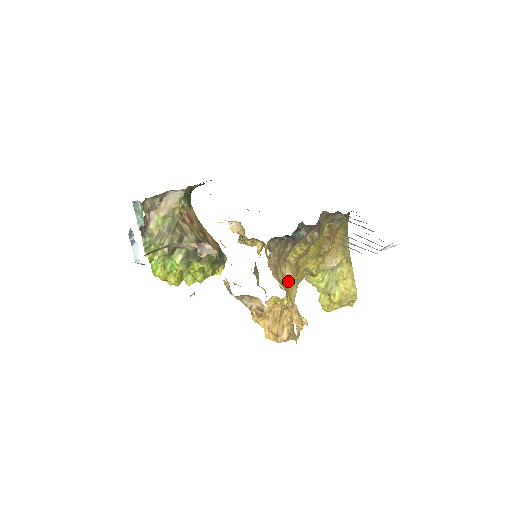
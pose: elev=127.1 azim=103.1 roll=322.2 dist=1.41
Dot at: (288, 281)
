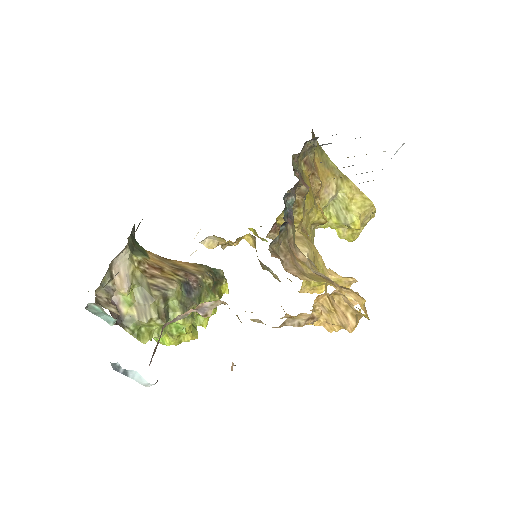
Dot at: (309, 258)
